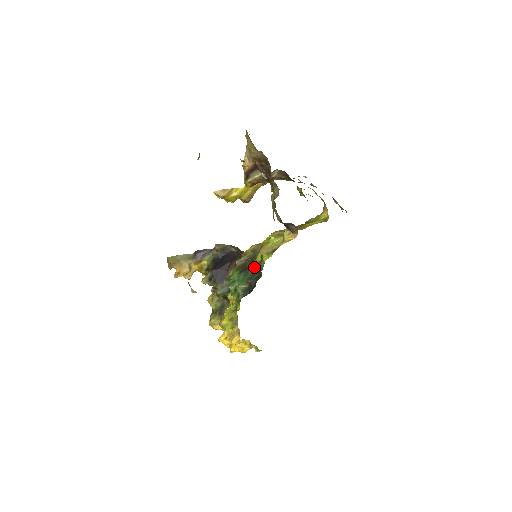
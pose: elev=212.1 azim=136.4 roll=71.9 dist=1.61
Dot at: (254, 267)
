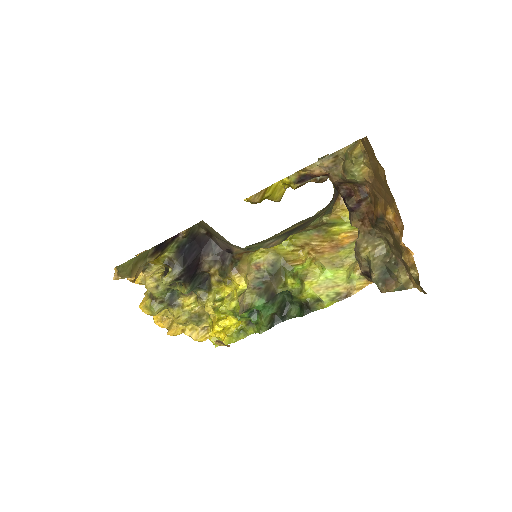
Dot at: (283, 292)
